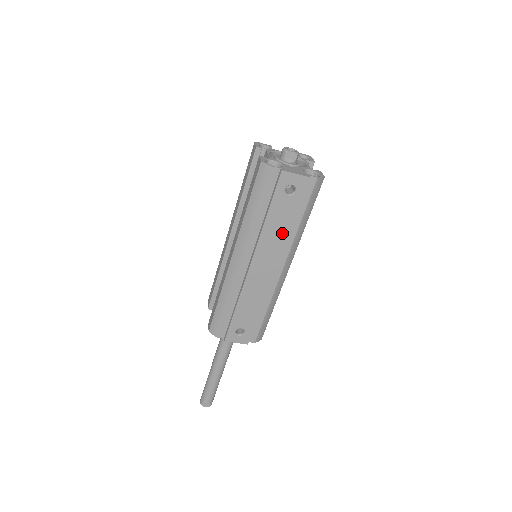
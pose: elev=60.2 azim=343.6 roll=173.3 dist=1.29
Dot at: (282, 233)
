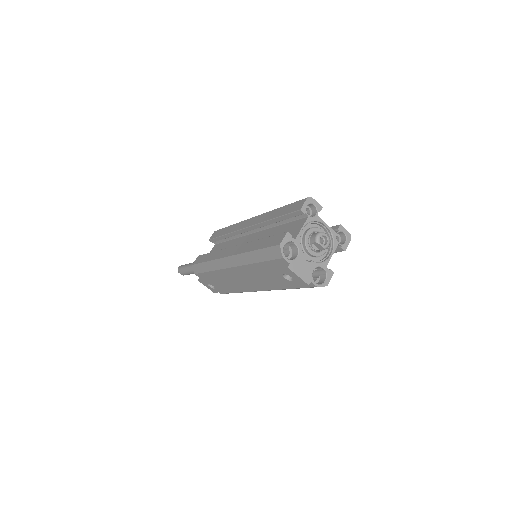
Dot at: (268, 284)
